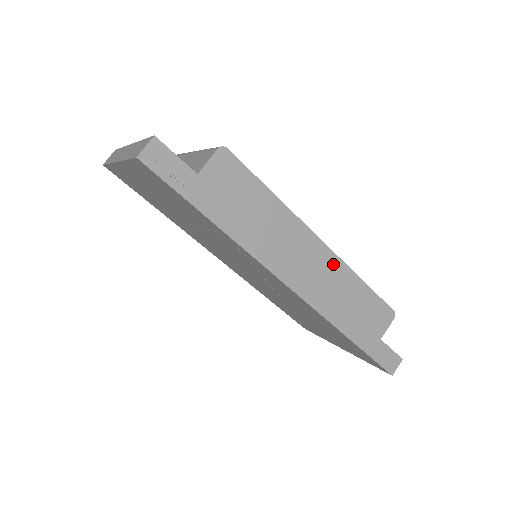
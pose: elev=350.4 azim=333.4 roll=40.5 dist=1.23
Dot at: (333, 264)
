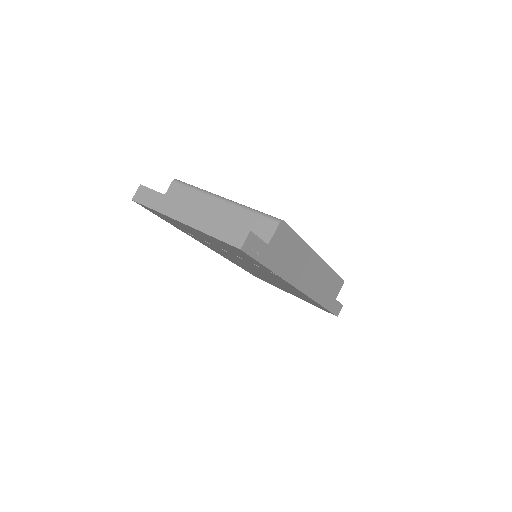
Dot at: (322, 267)
